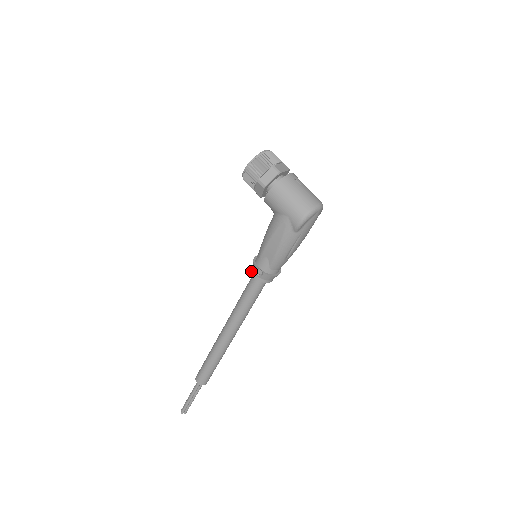
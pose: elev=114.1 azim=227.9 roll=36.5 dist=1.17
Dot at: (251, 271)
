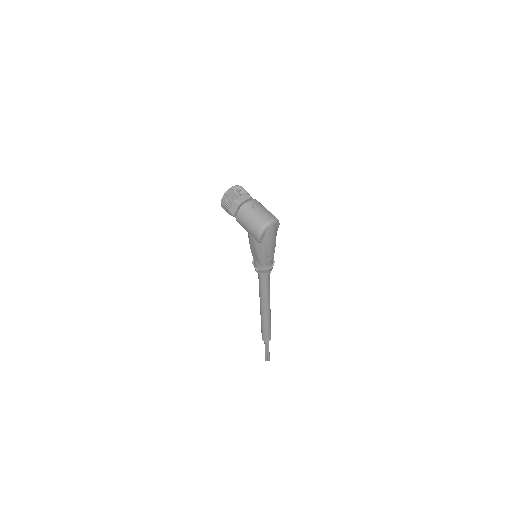
Dot at: occluded
